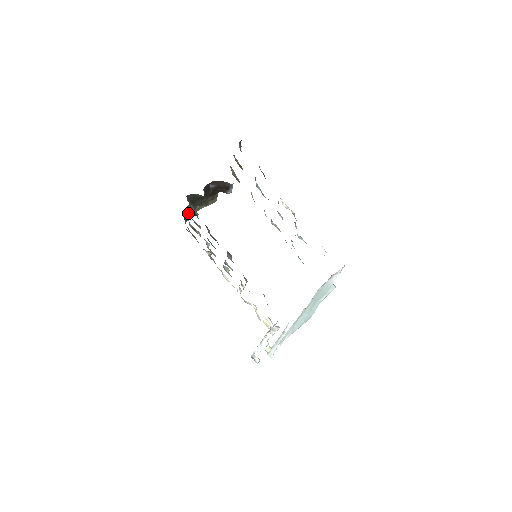
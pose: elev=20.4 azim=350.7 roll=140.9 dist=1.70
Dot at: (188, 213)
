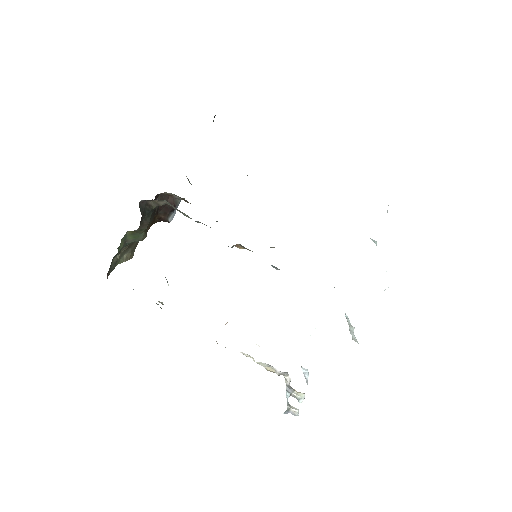
Dot at: (112, 261)
